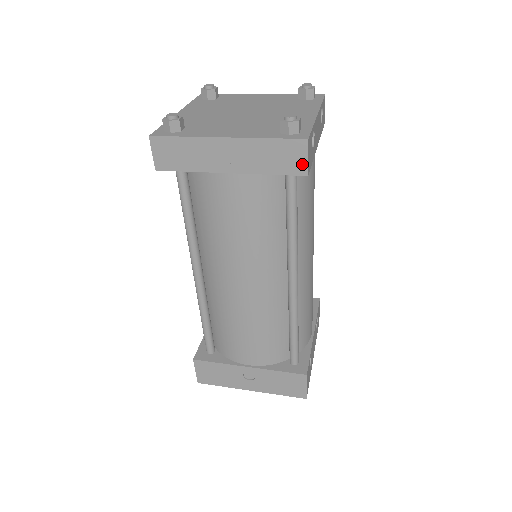
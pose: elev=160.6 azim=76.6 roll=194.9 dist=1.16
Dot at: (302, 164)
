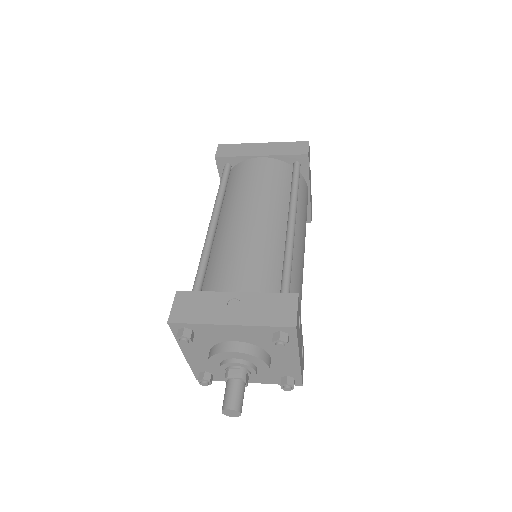
Dot at: (305, 150)
